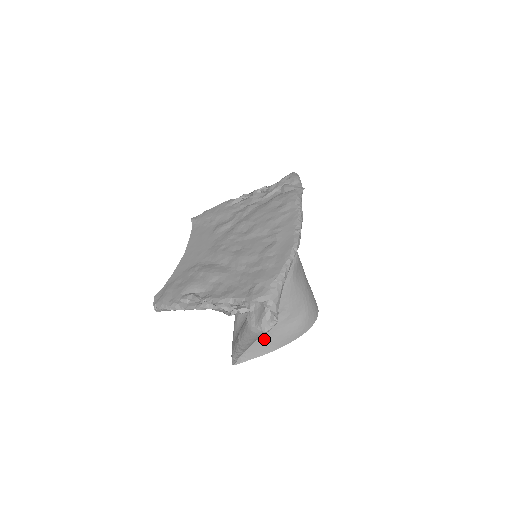
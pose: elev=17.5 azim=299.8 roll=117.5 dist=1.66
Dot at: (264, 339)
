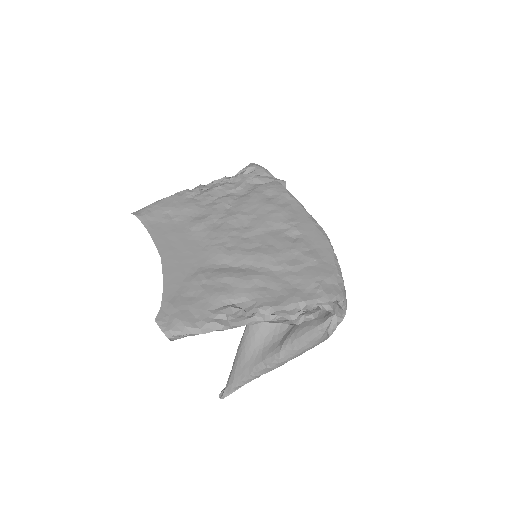
Dot at: occluded
